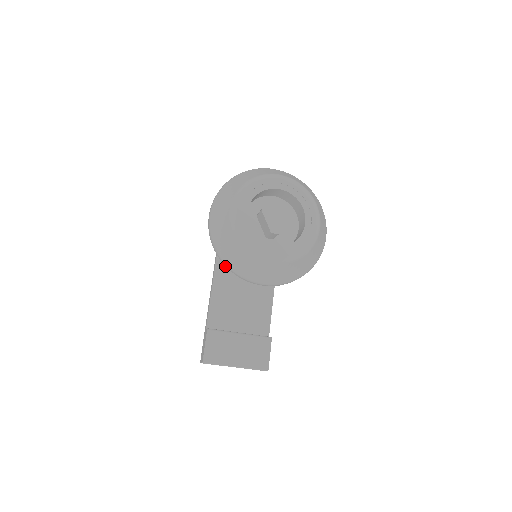
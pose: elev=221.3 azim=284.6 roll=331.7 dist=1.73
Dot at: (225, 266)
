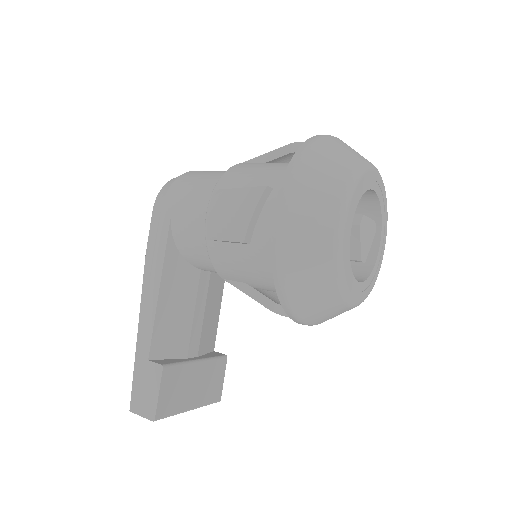
Dot at: (180, 254)
